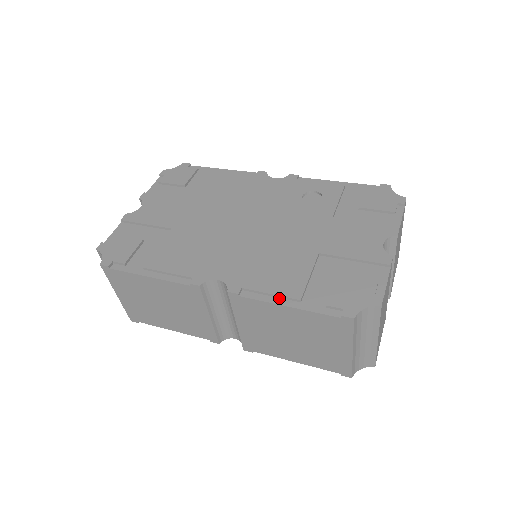
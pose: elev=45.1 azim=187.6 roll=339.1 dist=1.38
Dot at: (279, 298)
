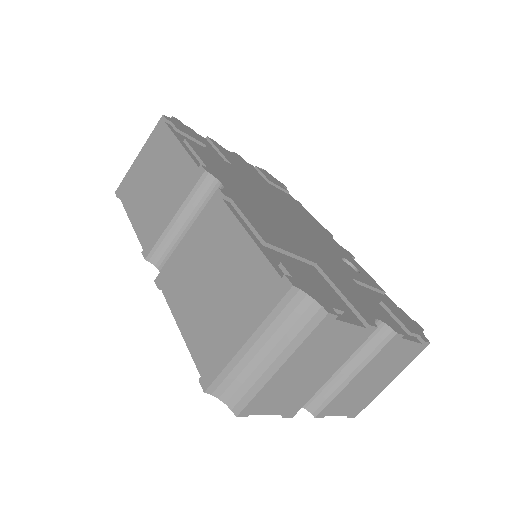
Dot at: (250, 228)
